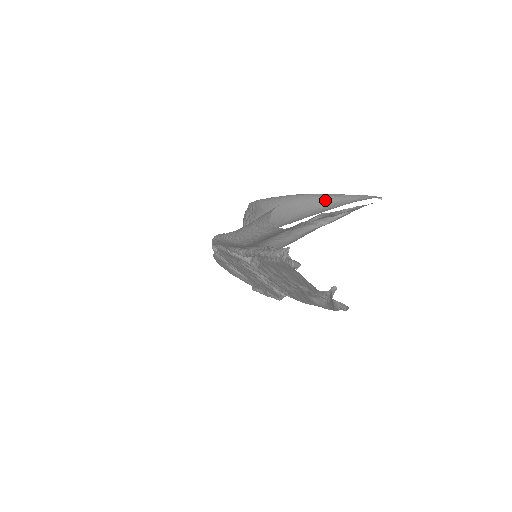
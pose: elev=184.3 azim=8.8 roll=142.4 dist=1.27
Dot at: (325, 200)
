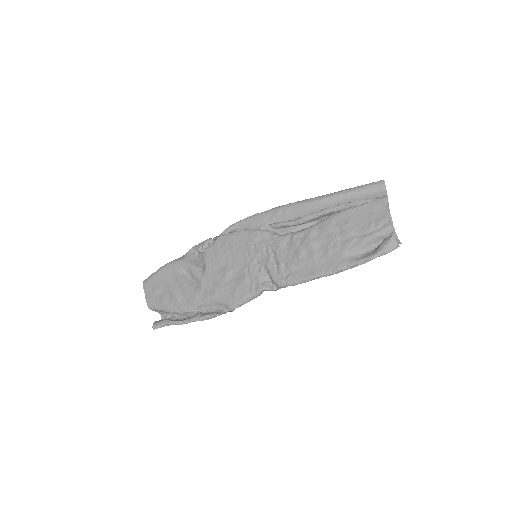
Dot at: occluded
